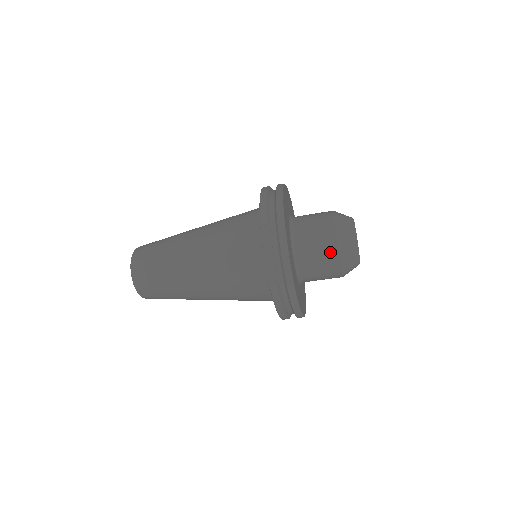
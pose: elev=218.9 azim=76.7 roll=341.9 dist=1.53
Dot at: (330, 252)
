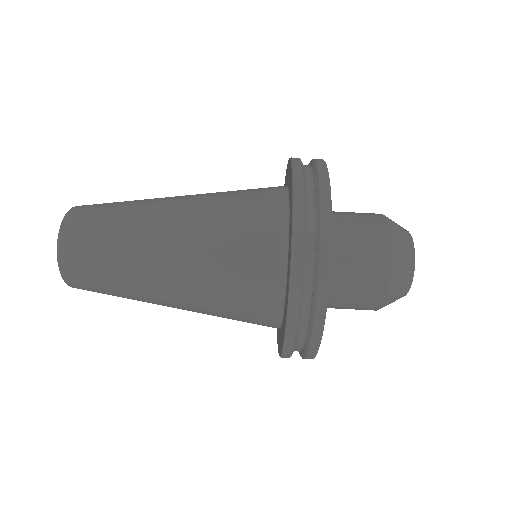
Dot at: (378, 244)
